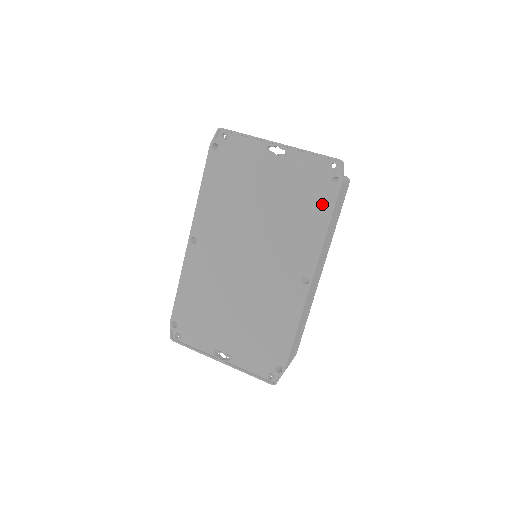
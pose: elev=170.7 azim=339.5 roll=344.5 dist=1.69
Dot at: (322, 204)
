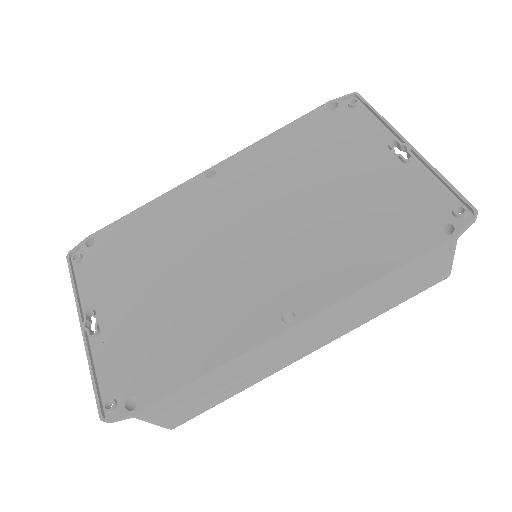
Dot at: (403, 242)
